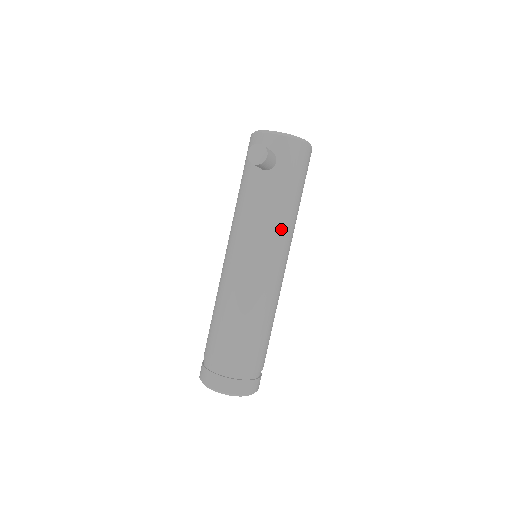
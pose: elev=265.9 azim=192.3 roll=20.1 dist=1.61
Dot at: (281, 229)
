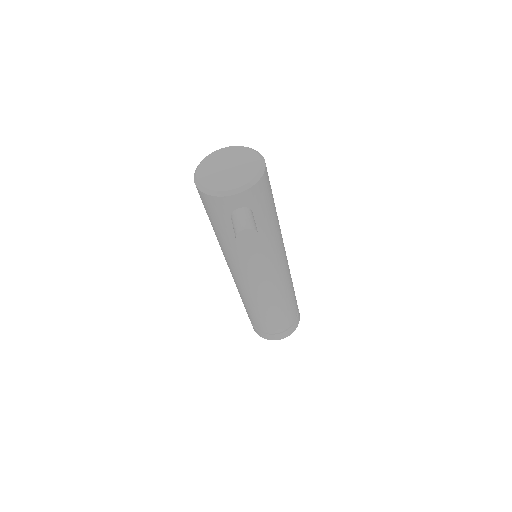
Dot at: (277, 242)
